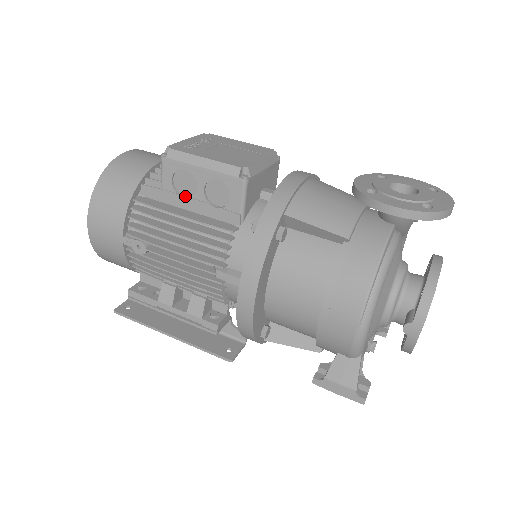
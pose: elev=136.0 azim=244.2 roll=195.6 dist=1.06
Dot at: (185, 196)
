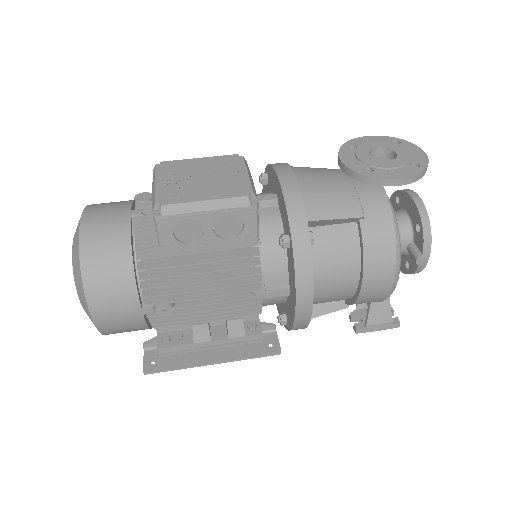
Dot at: (190, 242)
